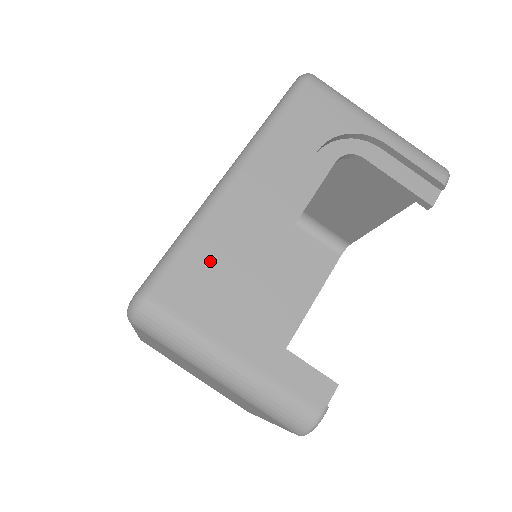
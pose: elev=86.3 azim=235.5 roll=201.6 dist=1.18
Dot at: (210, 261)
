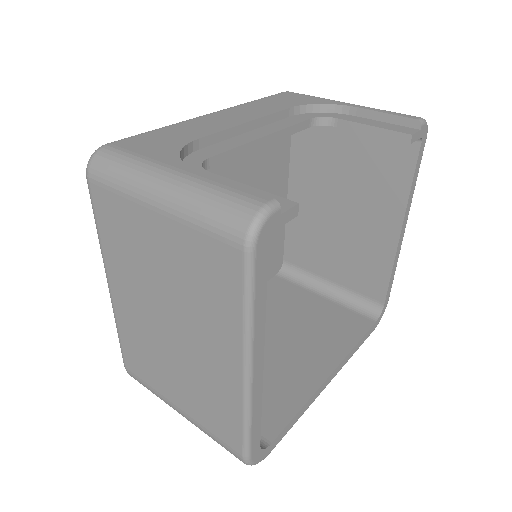
Dot at: (174, 135)
